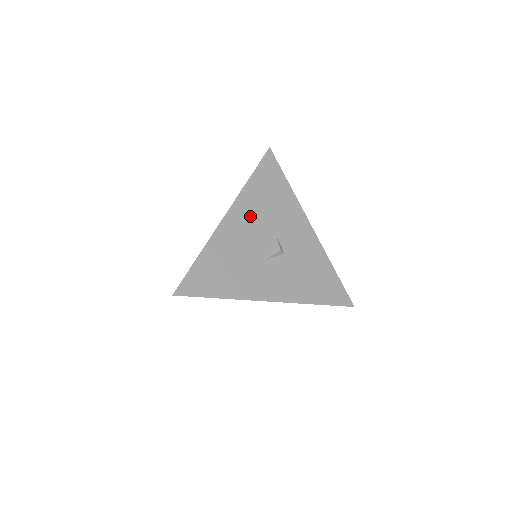
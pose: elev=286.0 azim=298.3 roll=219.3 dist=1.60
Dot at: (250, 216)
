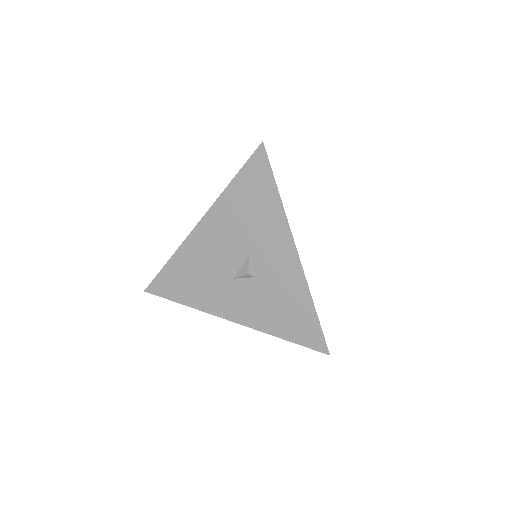
Dot at: (224, 228)
